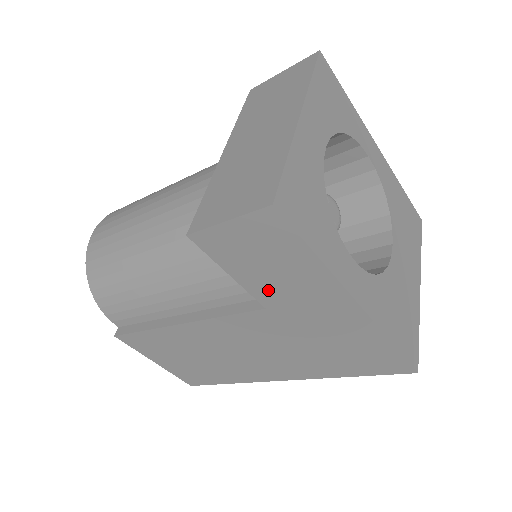
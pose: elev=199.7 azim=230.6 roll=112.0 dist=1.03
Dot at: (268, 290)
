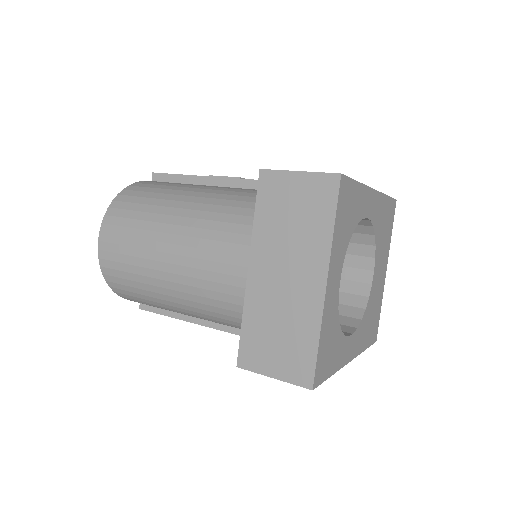
Dot at: occluded
